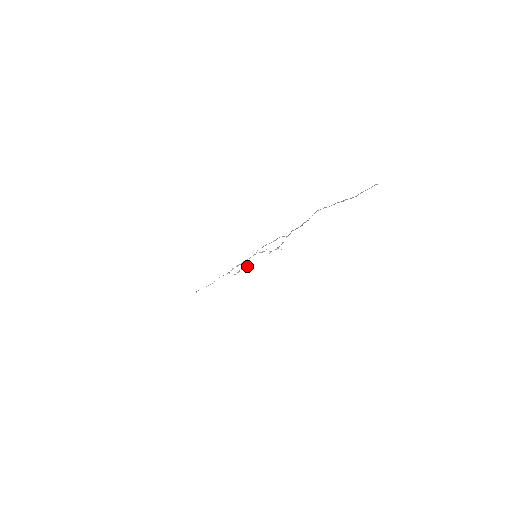
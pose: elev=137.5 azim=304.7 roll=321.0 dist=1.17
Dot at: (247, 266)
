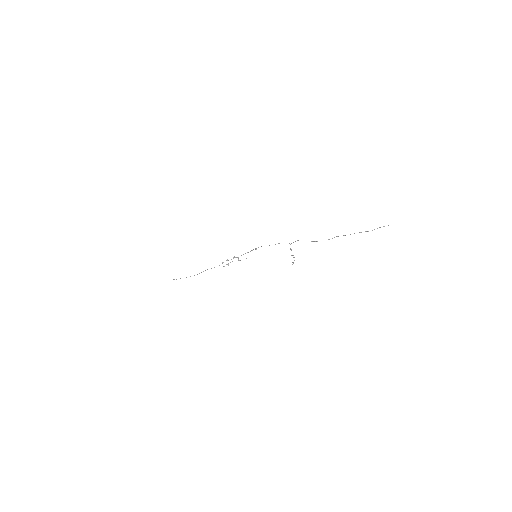
Dot at: (238, 260)
